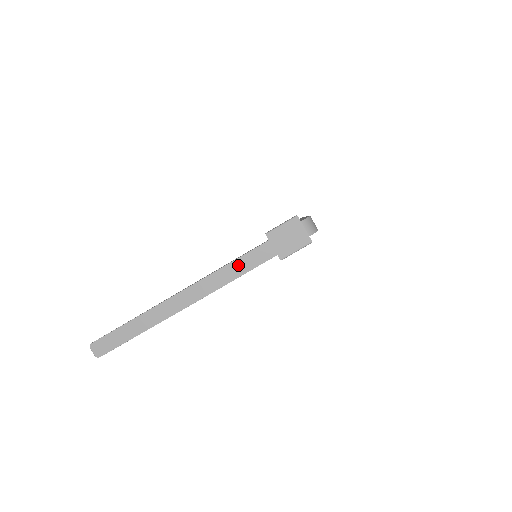
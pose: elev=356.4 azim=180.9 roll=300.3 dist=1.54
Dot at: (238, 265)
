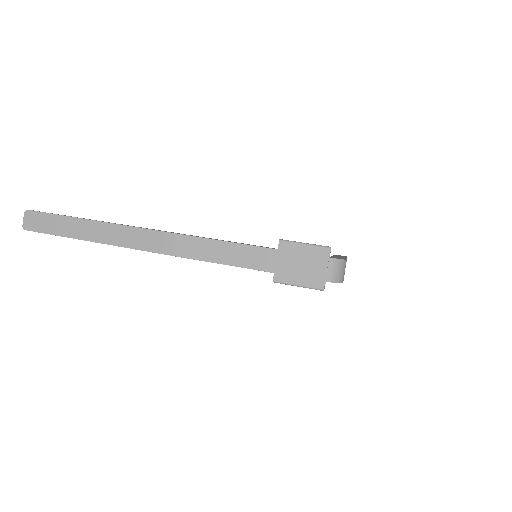
Dot at: (225, 249)
